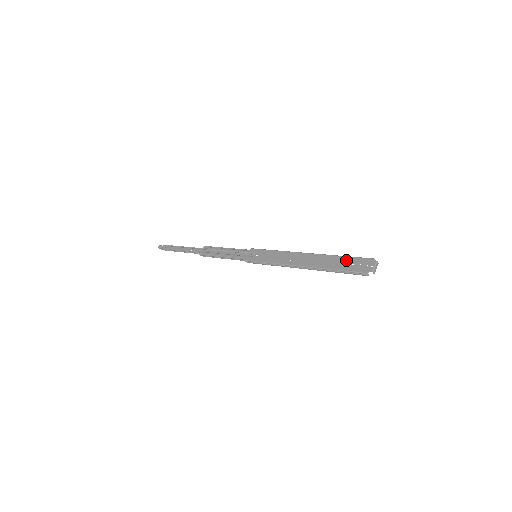
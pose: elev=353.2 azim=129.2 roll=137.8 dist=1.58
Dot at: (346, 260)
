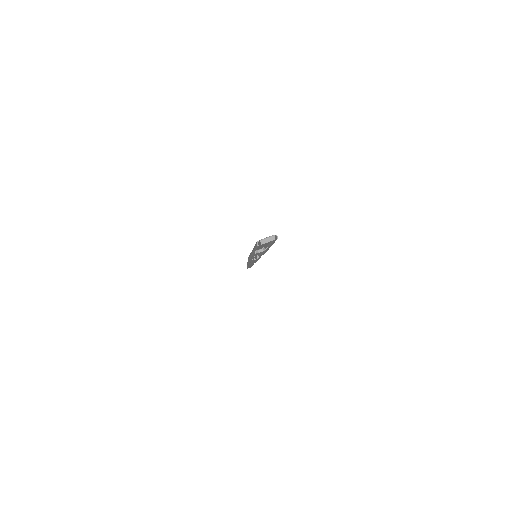
Dot at: occluded
